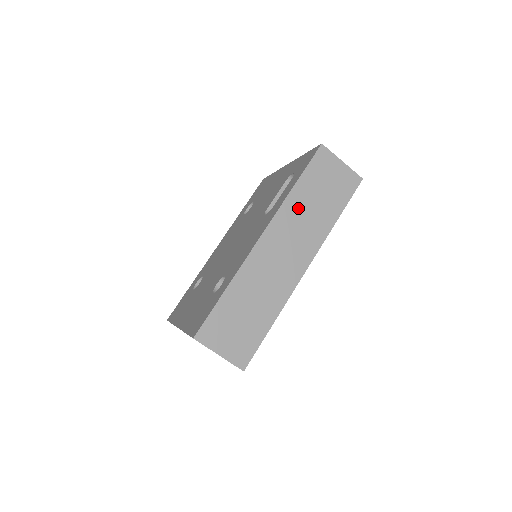
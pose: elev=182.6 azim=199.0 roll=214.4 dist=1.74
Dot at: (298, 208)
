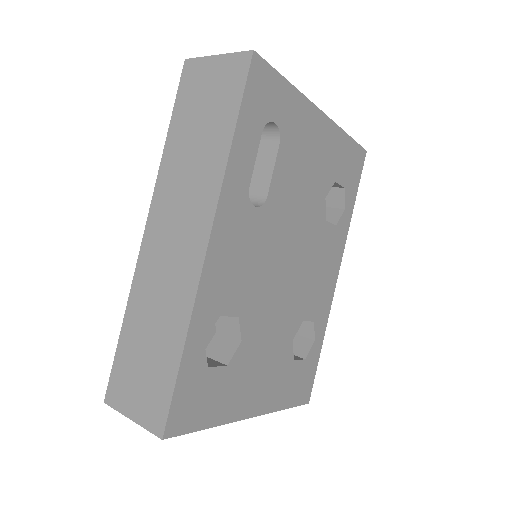
Dot at: (177, 164)
